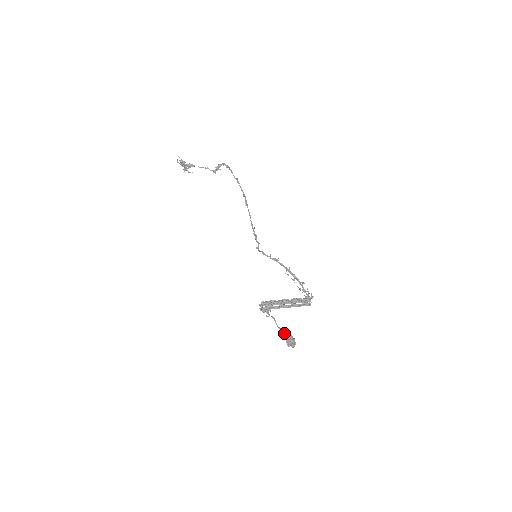
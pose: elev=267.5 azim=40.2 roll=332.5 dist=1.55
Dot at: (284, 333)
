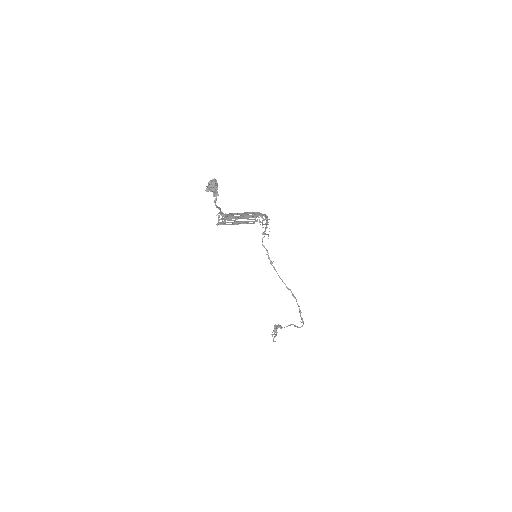
Dot at: (215, 192)
